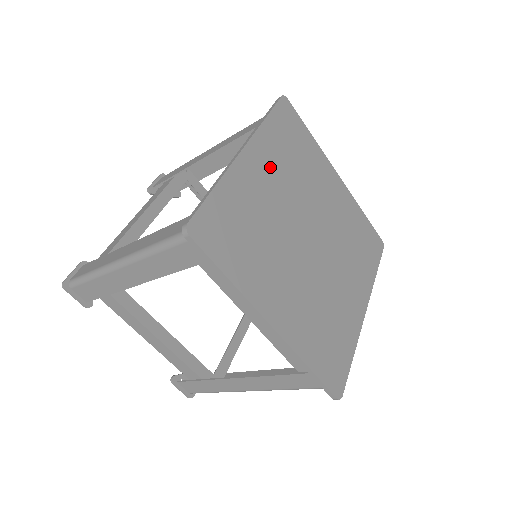
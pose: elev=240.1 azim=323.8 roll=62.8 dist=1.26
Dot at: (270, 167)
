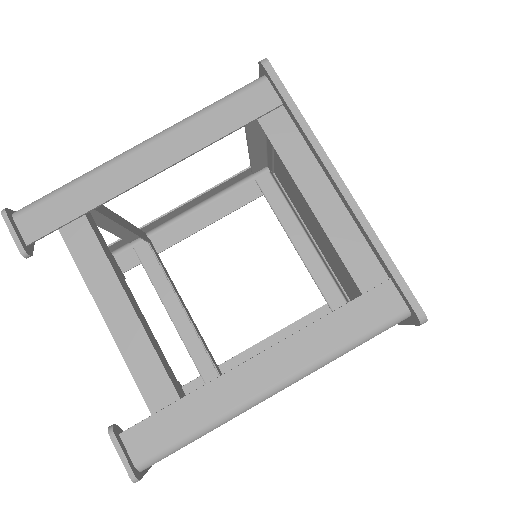
Dot at: occluded
